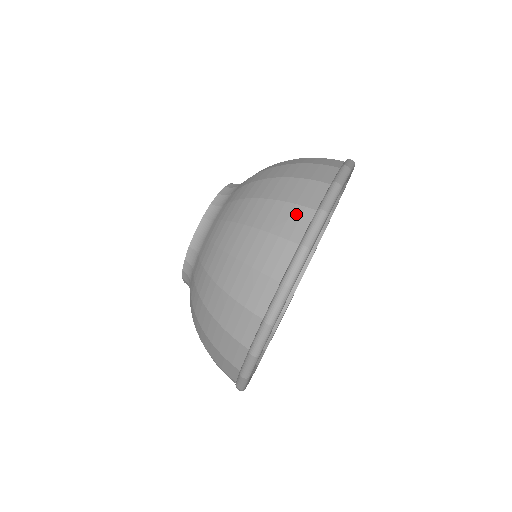
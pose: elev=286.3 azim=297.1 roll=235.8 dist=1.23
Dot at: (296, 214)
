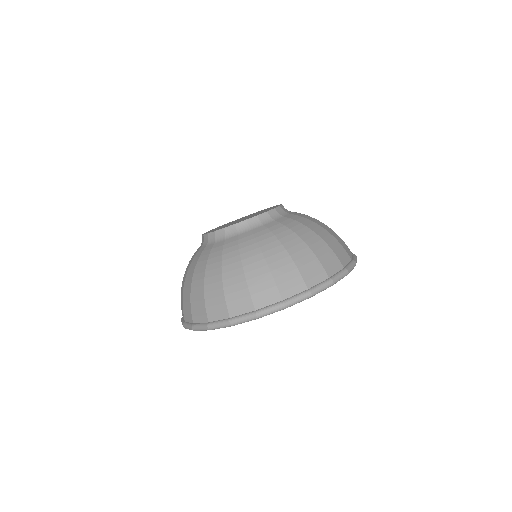
Dot at: (344, 253)
